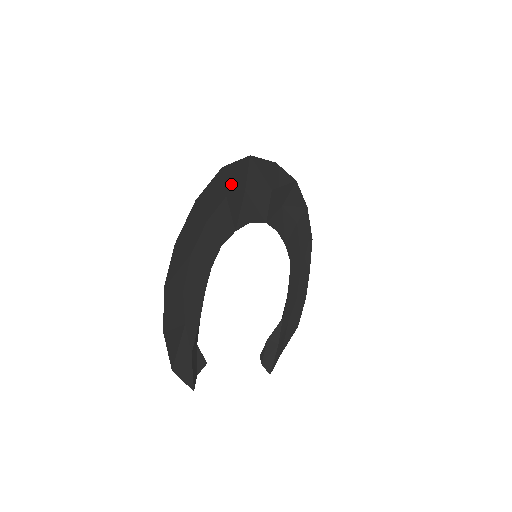
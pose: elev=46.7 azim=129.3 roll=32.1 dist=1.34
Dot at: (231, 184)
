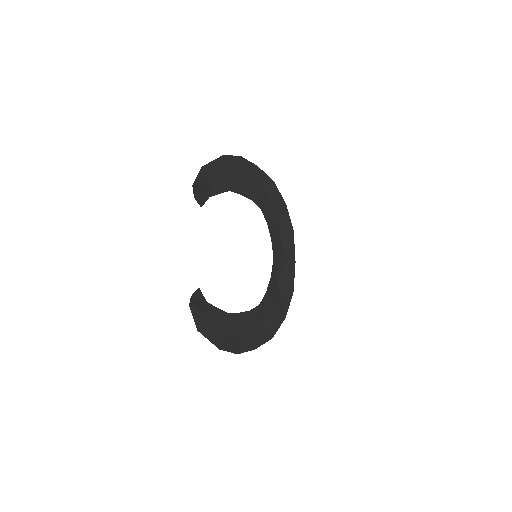
Dot at: (281, 216)
